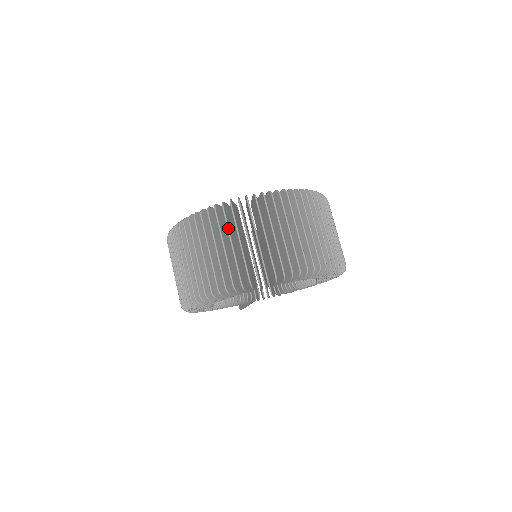
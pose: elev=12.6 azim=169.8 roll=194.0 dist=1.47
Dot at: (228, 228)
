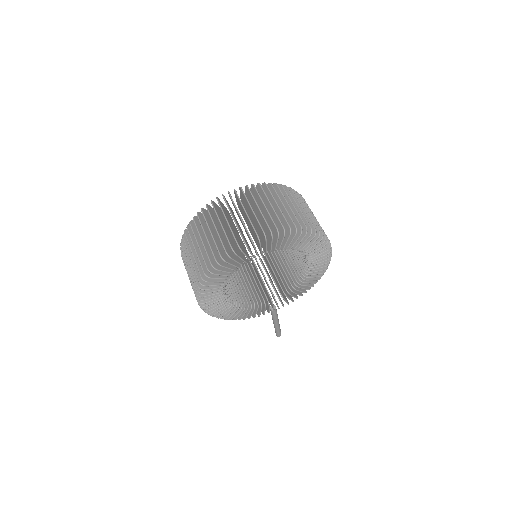
Dot at: (211, 218)
